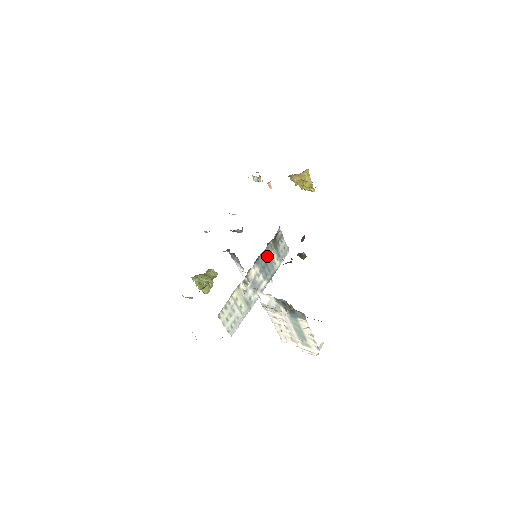
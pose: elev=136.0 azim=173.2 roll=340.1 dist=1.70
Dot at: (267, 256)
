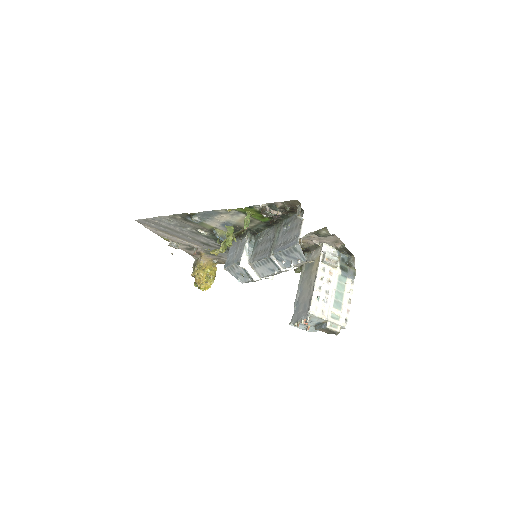
Dot at: occluded
